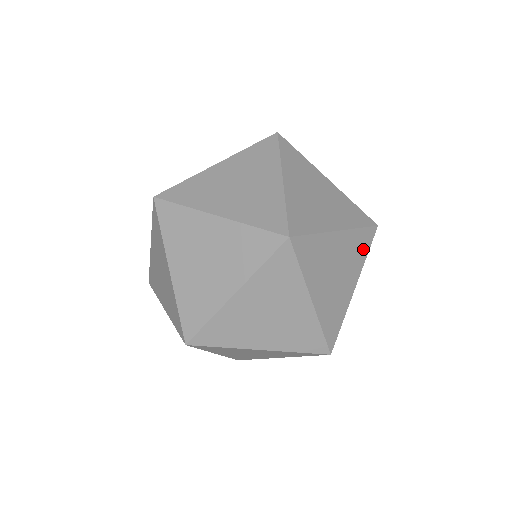
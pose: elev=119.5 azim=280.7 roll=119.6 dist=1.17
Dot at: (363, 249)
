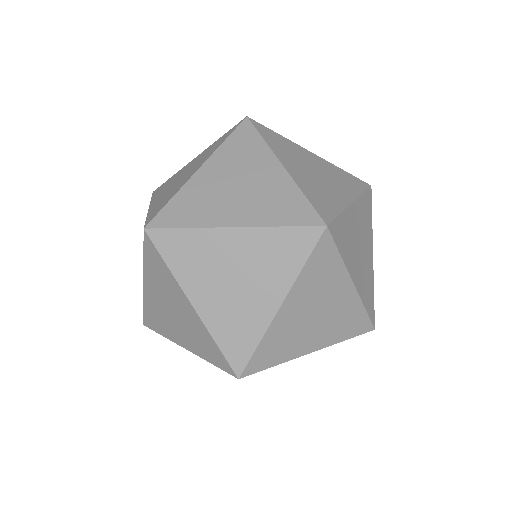
Dot at: (349, 330)
